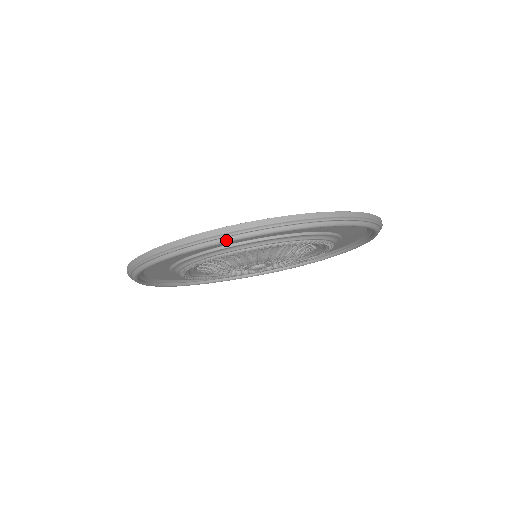
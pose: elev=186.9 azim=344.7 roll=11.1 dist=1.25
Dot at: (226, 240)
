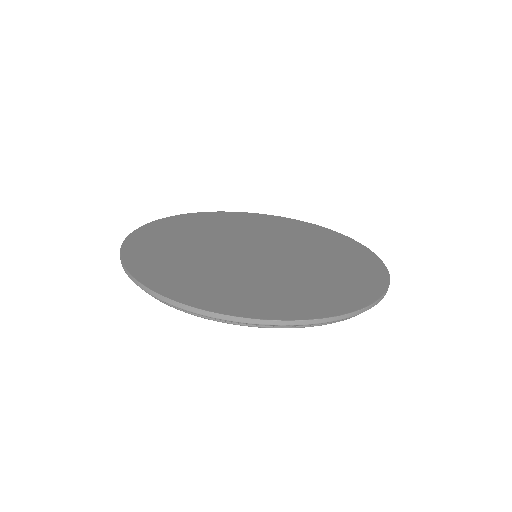
Dot at: (188, 313)
